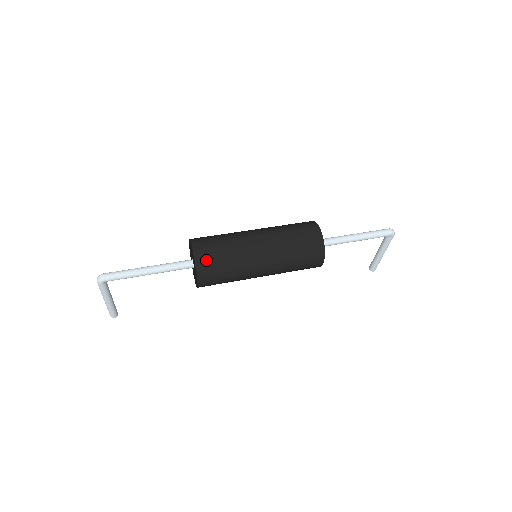
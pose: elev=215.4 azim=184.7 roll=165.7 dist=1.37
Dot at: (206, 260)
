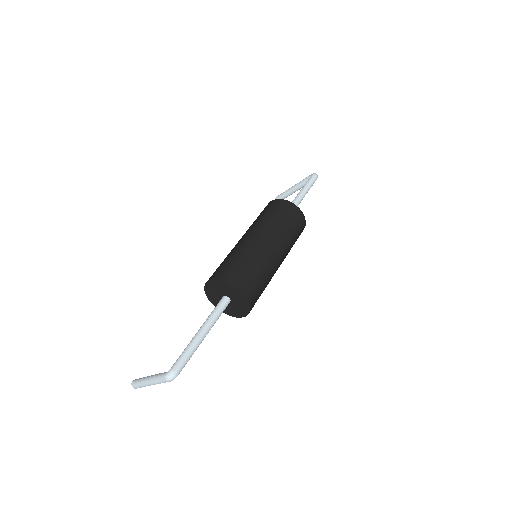
Dot at: (254, 295)
